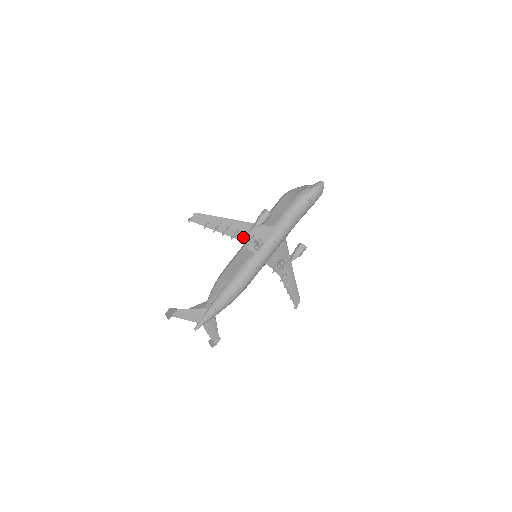
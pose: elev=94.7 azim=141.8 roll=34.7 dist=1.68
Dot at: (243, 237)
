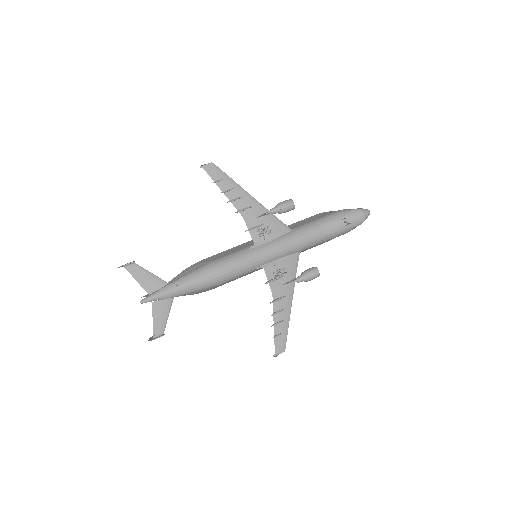
Dot at: (251, 219)
